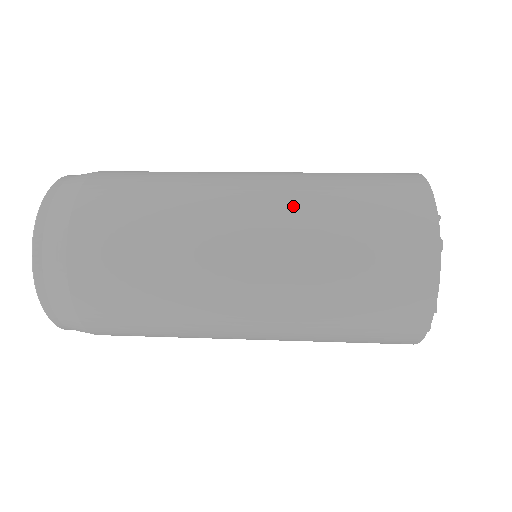
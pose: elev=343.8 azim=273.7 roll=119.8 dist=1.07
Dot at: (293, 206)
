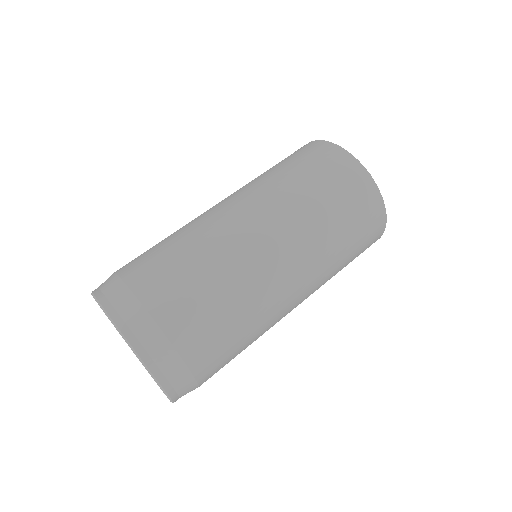
Dot at: (282, 206)
